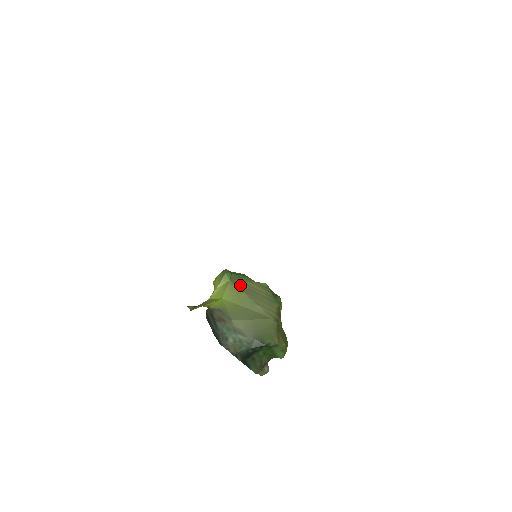
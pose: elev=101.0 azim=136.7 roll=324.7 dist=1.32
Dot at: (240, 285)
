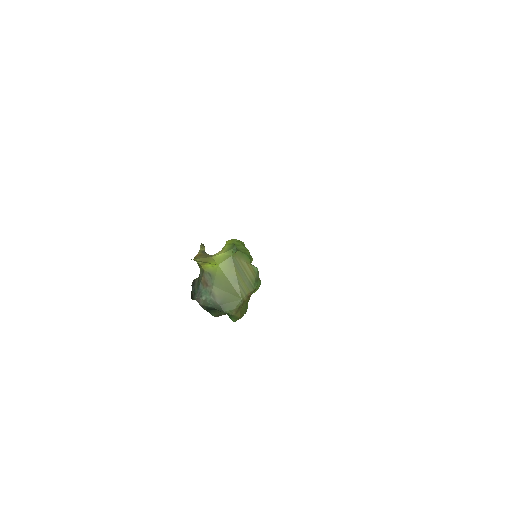
Dot at: (237, 263)
